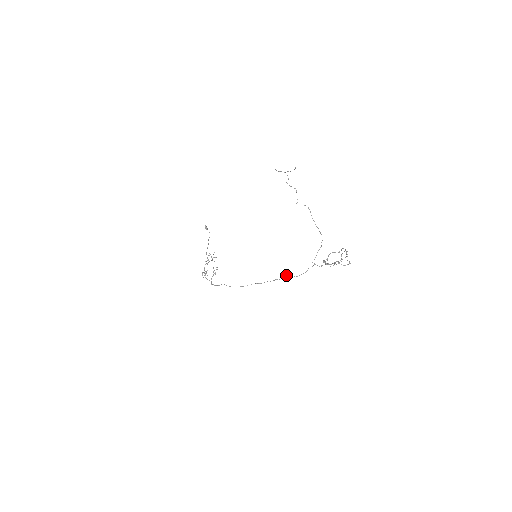
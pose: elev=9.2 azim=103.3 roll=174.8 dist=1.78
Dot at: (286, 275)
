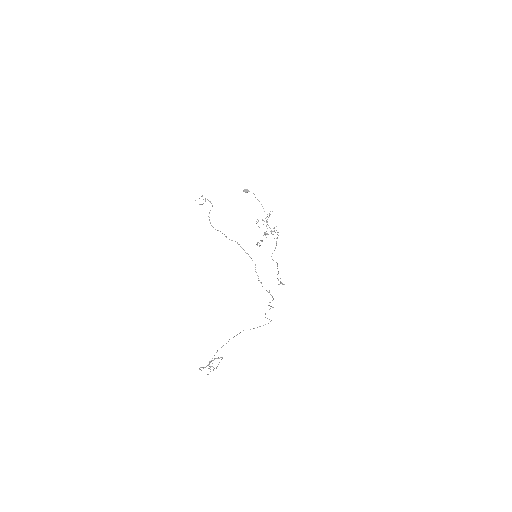
Dot at: (278, 280)
